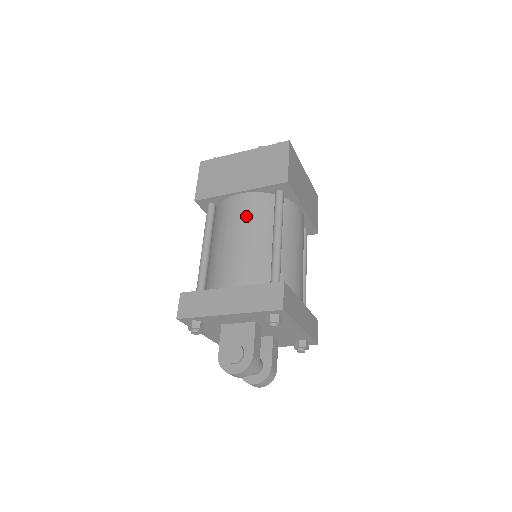
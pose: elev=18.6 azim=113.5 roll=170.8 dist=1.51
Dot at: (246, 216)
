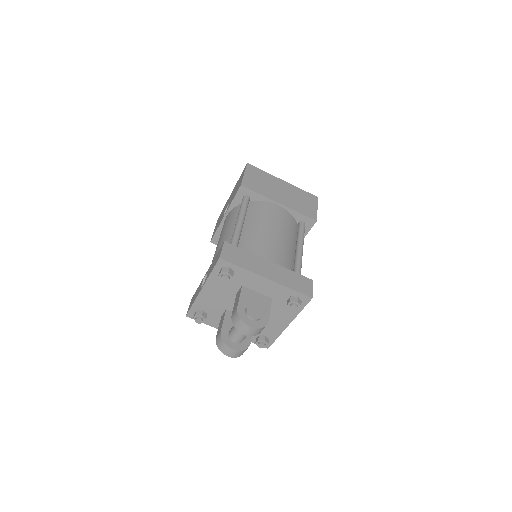
Dot at: (282, 222)
